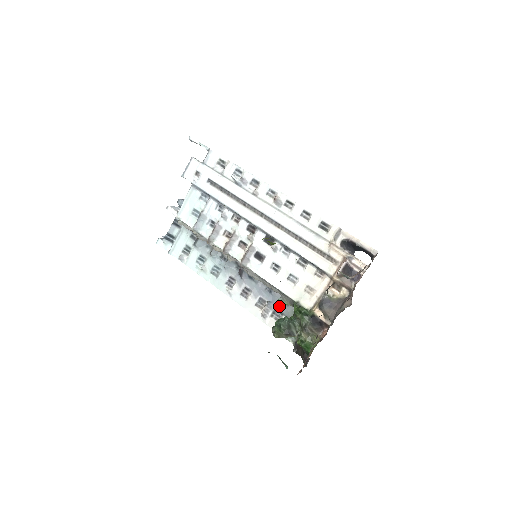
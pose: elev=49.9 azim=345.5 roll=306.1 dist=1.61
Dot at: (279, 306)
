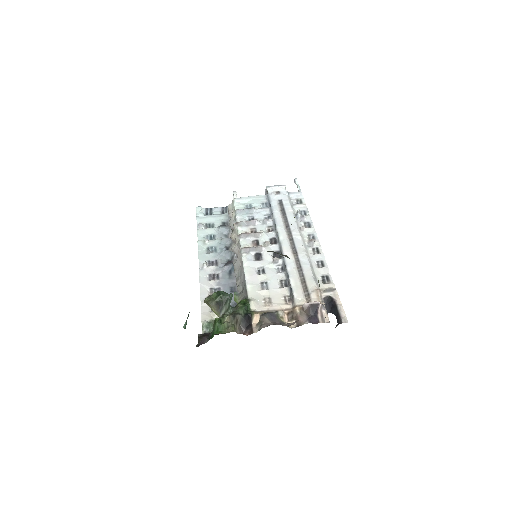
Dot at: occluded
